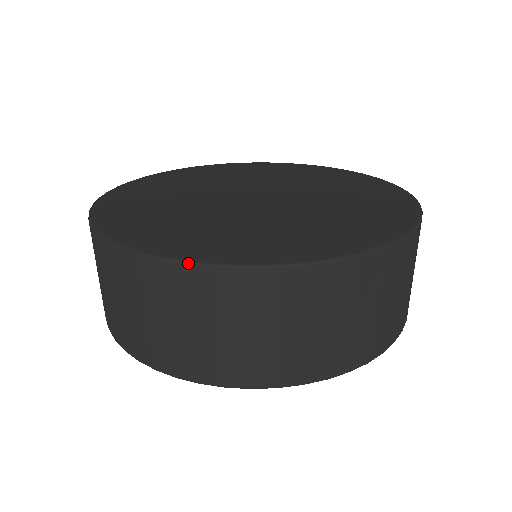
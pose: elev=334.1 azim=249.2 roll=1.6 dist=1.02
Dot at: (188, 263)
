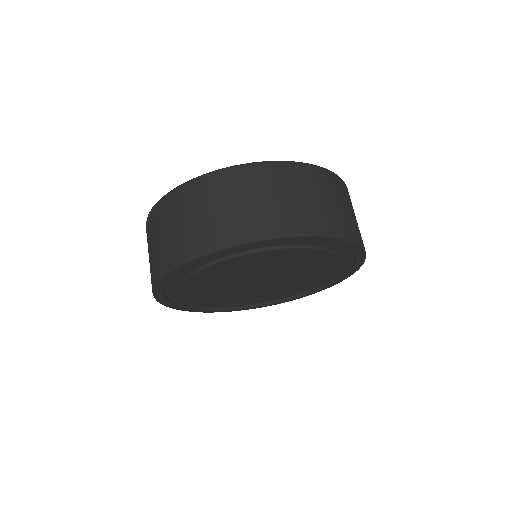
Dot at: (268, 161)
